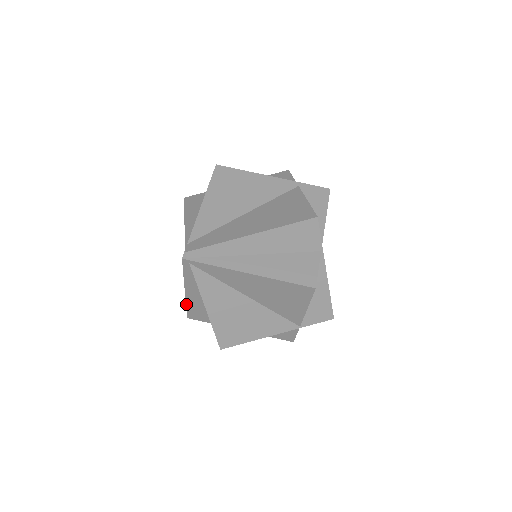
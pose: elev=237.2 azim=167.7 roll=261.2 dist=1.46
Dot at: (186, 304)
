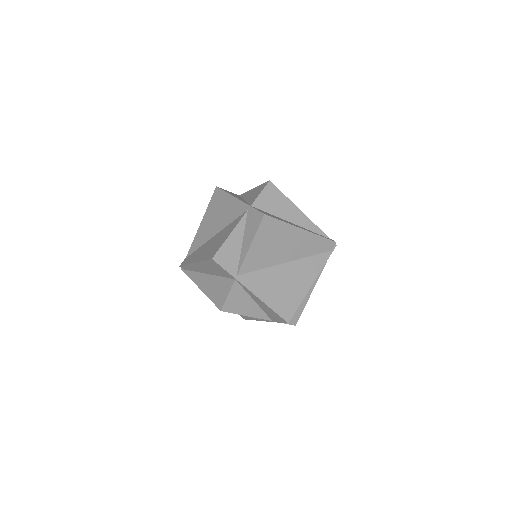
Dot at: occluded
